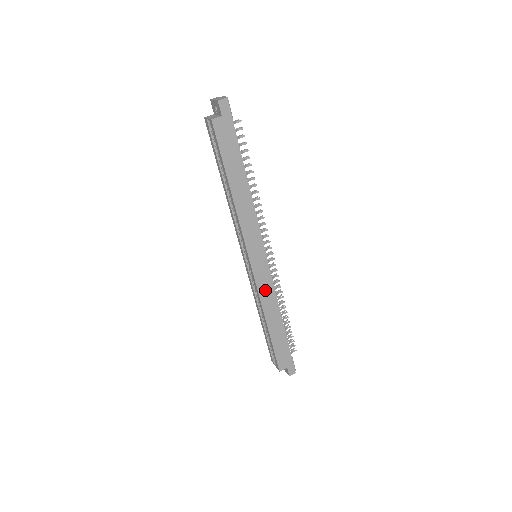
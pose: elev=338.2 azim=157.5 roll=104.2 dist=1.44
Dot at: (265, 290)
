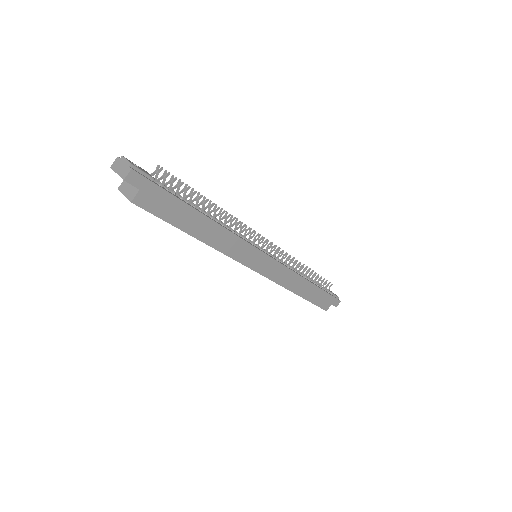
Dot at: (281, 277)
